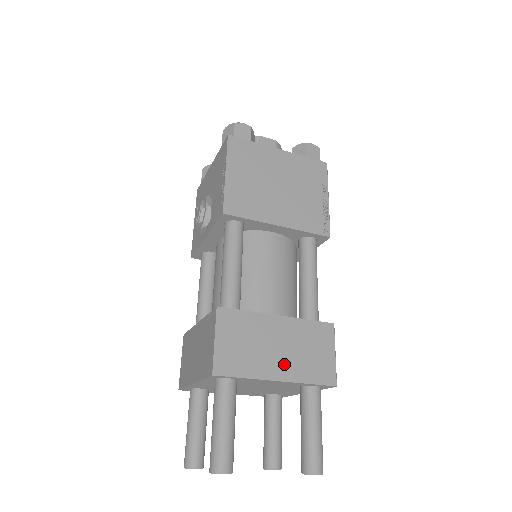
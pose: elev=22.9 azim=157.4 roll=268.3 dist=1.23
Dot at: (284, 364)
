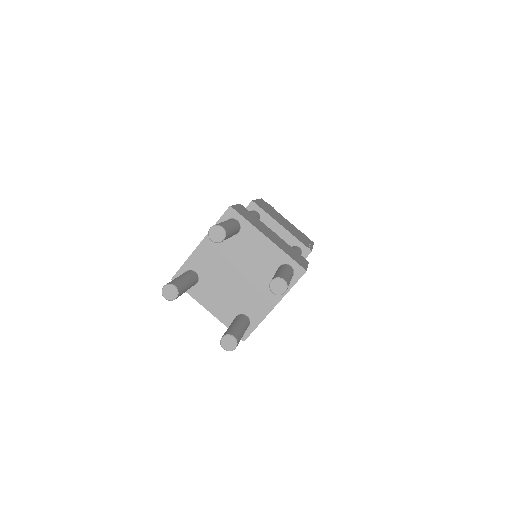
Dot at: (273, 240)
